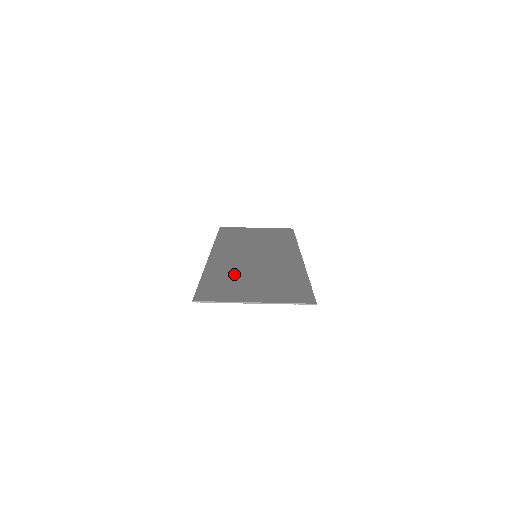
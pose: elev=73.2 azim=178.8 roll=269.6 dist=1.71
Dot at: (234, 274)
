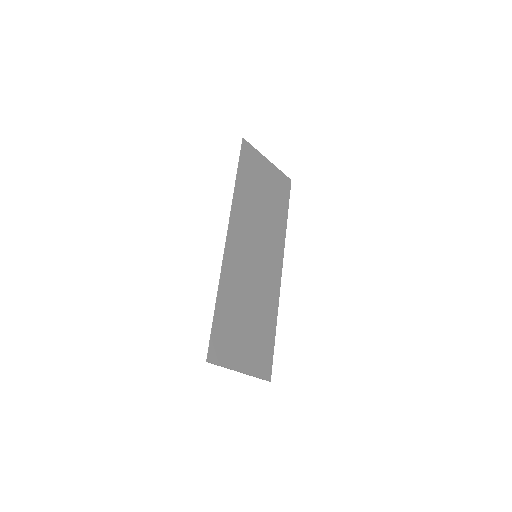
Dot at: (237, 304)
